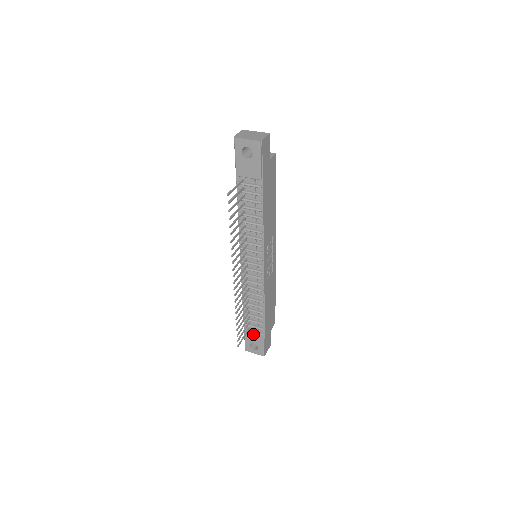
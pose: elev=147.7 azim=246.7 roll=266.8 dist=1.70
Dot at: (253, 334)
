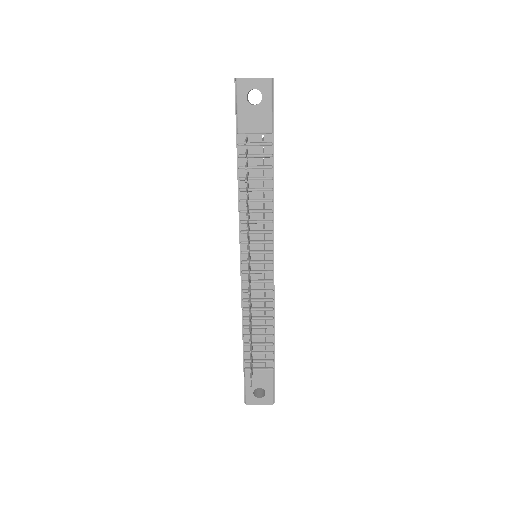
Dot at: (258, 373)
